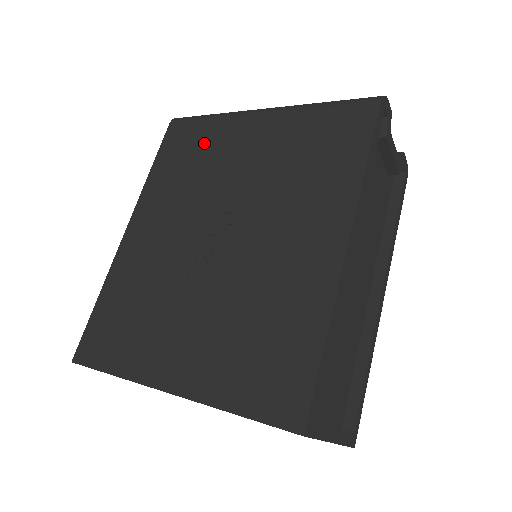
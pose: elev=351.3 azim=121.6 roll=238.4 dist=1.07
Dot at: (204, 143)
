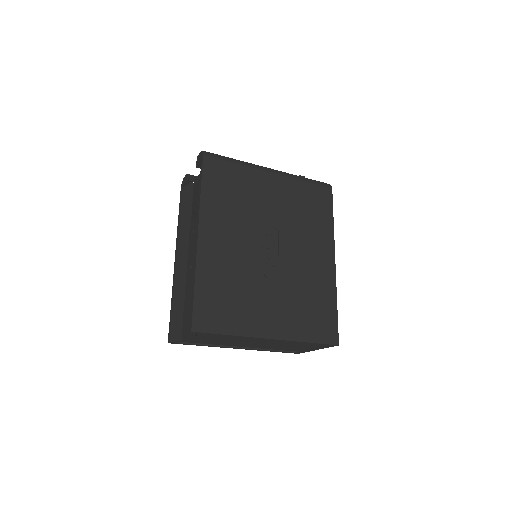
Dot at: (239, 182)
